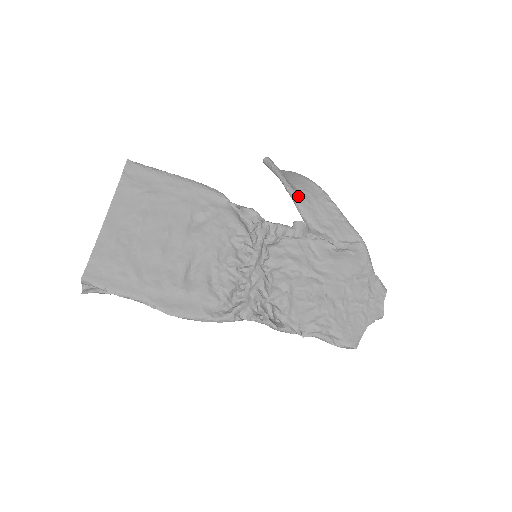
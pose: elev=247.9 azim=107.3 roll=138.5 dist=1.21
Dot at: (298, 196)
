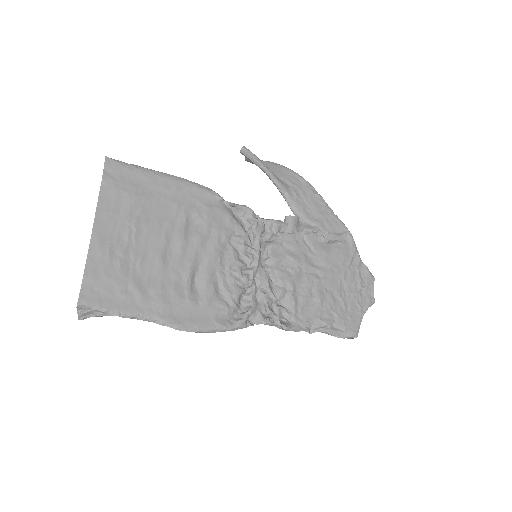
Dot at: (287, 189)
